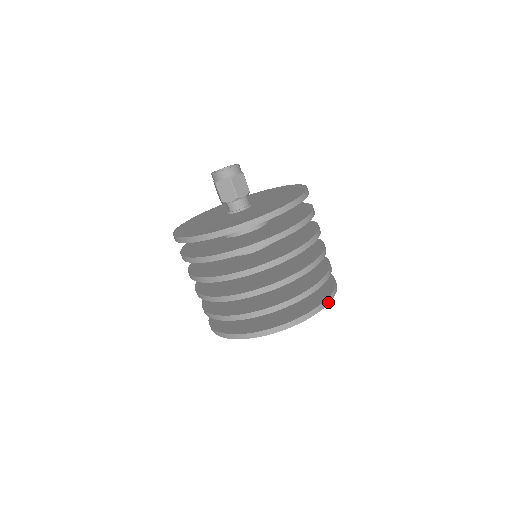
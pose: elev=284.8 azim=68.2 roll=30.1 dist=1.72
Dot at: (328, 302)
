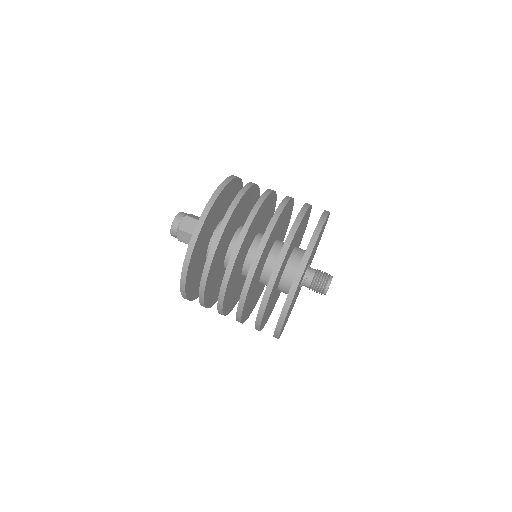
Dot at: occluded
